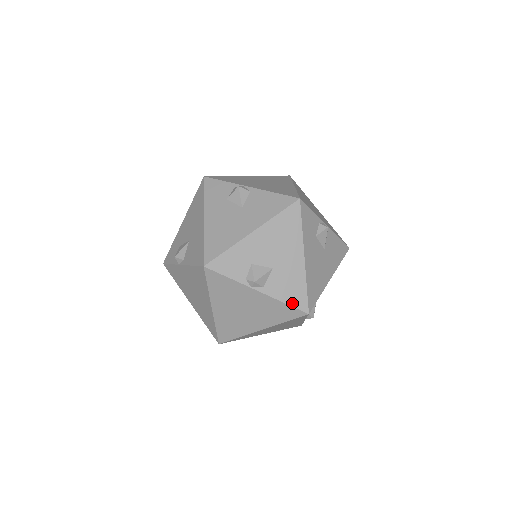
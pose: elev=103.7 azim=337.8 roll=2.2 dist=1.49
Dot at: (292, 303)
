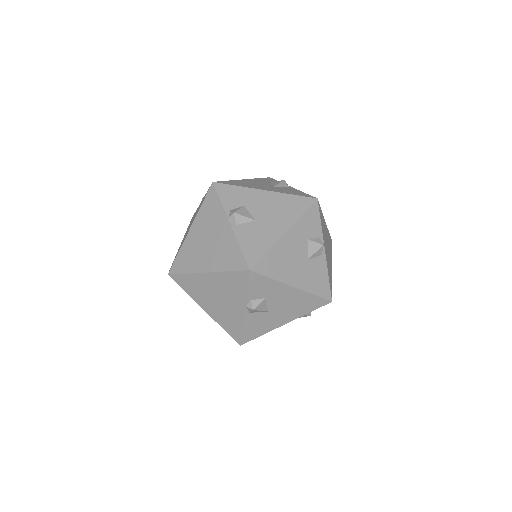
Dot at: (245, 252)
